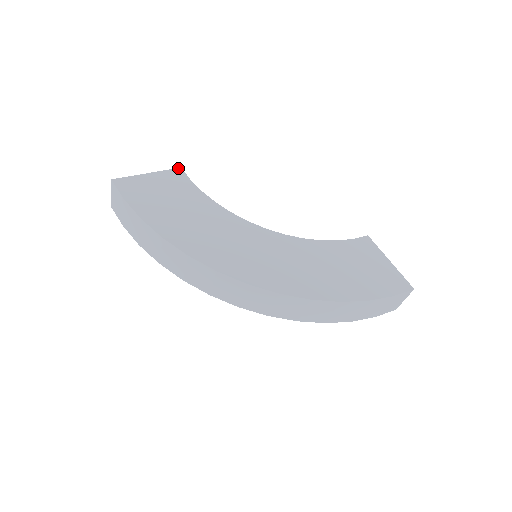
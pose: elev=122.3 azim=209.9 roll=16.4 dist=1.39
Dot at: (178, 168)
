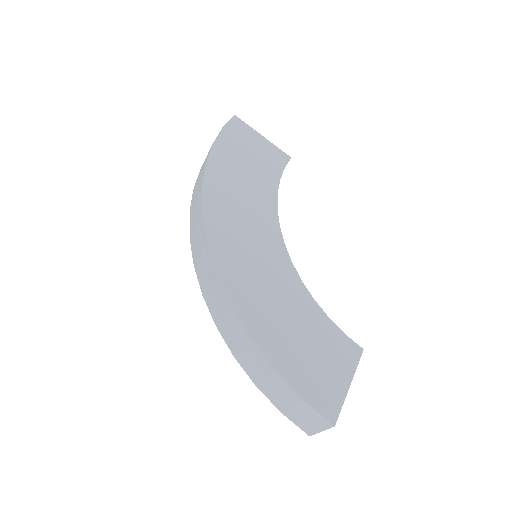
Dot at: occluded
